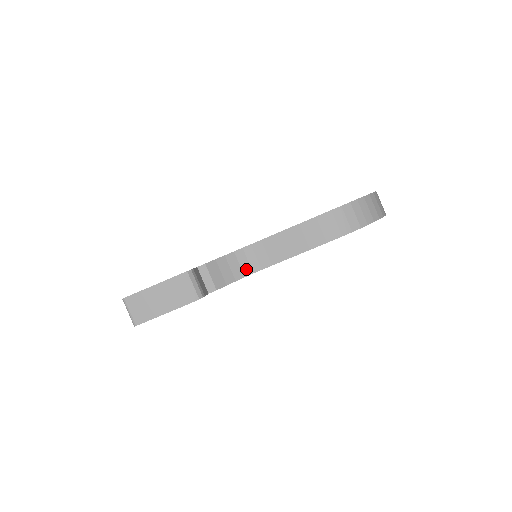
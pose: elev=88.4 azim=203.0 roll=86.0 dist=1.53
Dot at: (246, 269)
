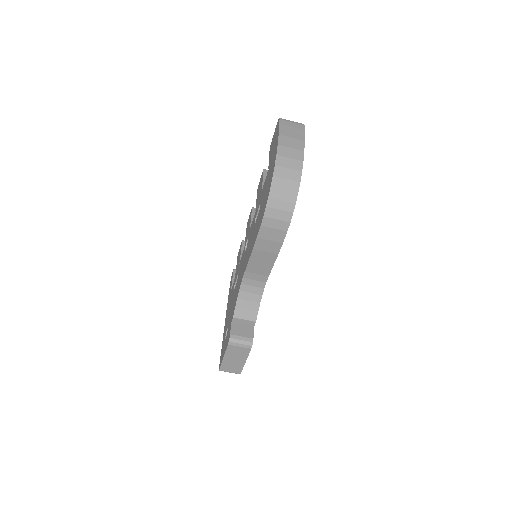
Dot at: (257, 291)
